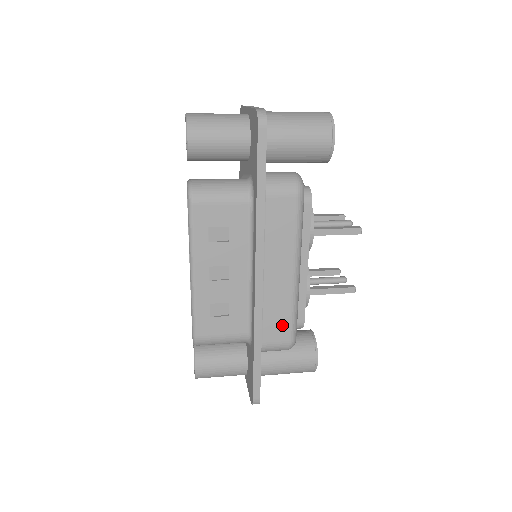
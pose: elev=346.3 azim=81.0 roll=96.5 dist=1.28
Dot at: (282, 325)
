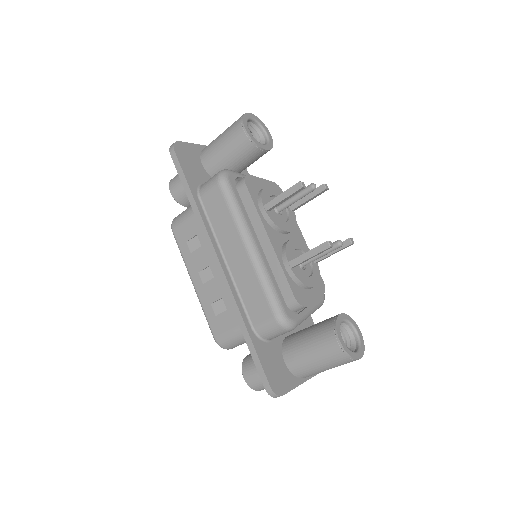
Dot at: (260, 302)
